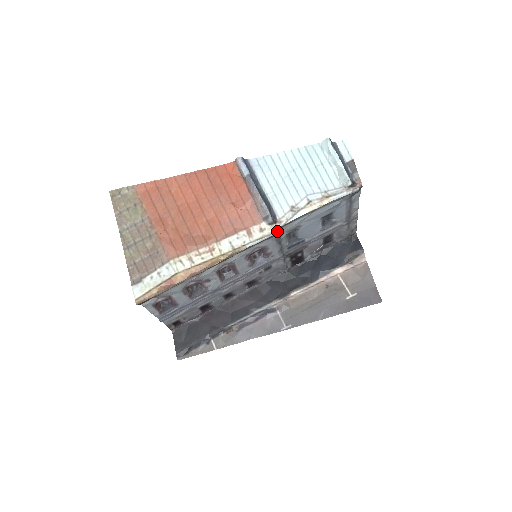
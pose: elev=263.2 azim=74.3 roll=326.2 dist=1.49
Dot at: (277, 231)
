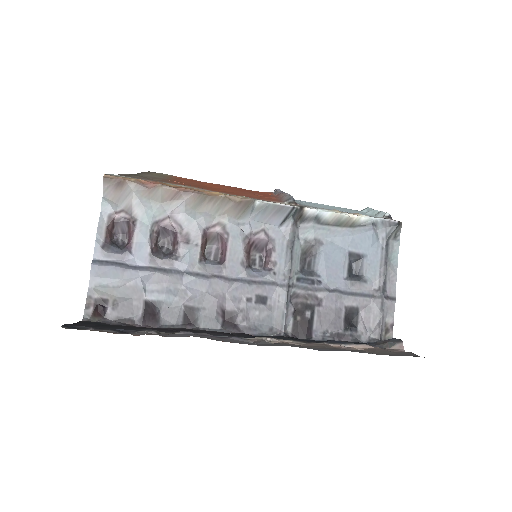
Dot at: (295, 207)
